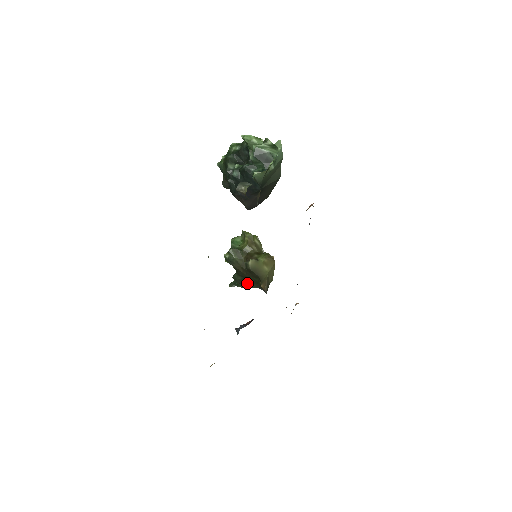
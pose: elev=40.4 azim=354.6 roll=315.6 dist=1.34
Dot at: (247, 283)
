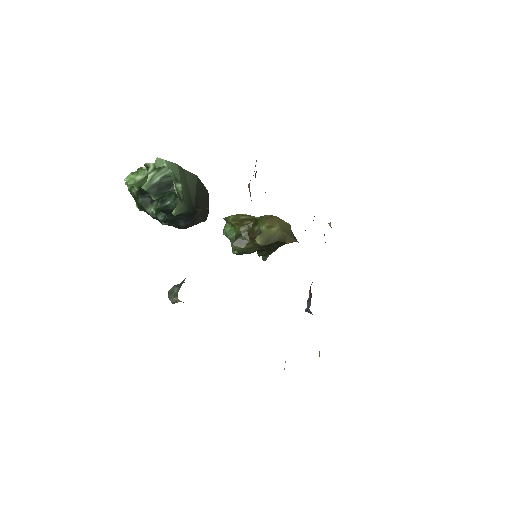
Dot at: (274, 249)
